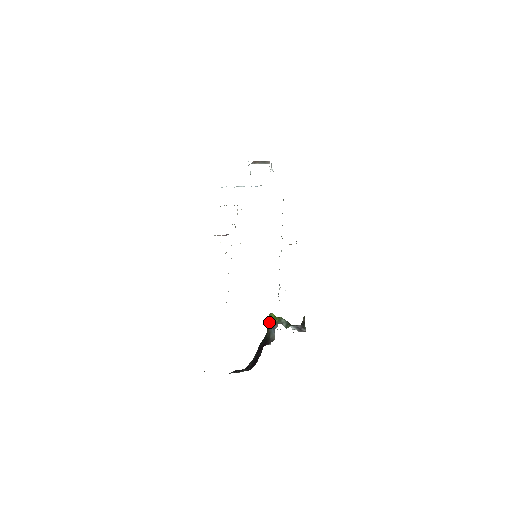
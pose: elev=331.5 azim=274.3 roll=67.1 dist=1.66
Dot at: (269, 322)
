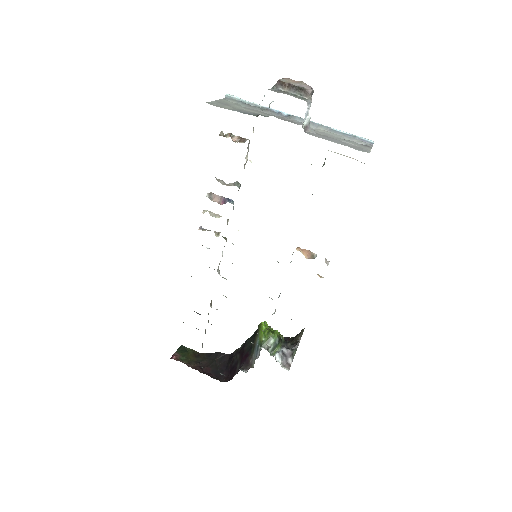
Dot at: (258, 333)
